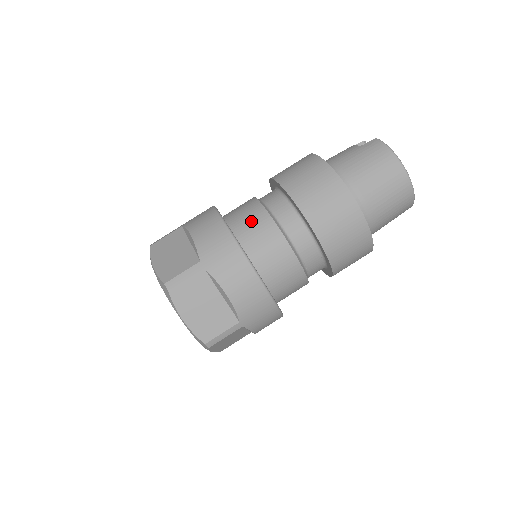
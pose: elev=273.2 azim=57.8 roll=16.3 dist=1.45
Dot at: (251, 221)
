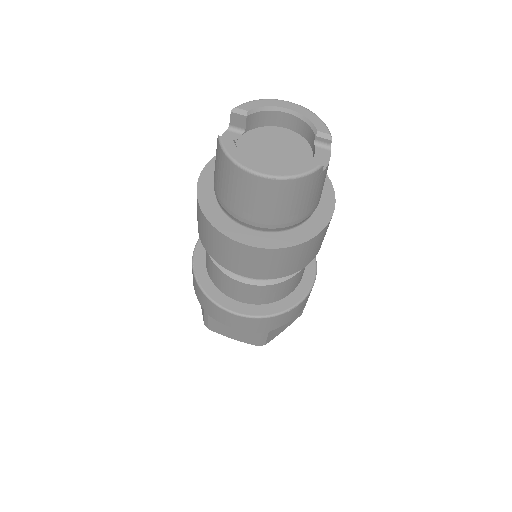
Dot at: (208, 265)
